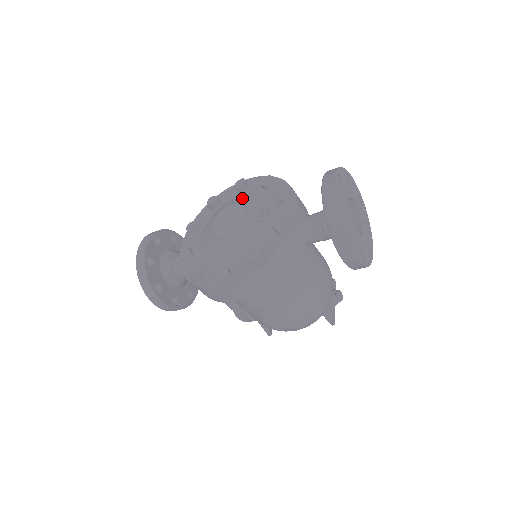
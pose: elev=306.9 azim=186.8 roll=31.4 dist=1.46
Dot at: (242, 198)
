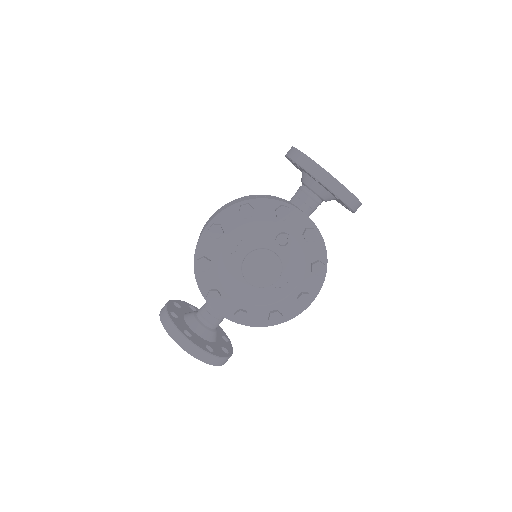
Dot at: (238, 241)
